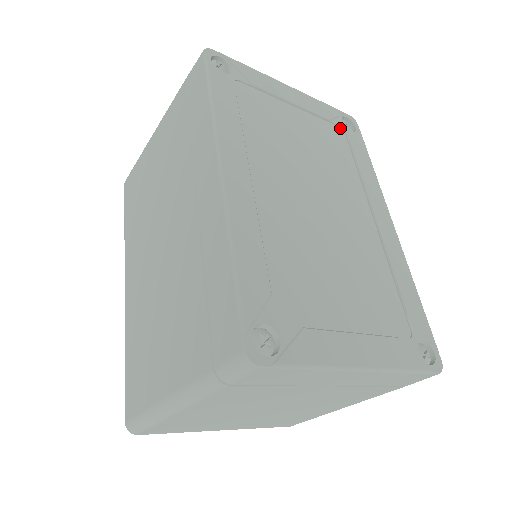
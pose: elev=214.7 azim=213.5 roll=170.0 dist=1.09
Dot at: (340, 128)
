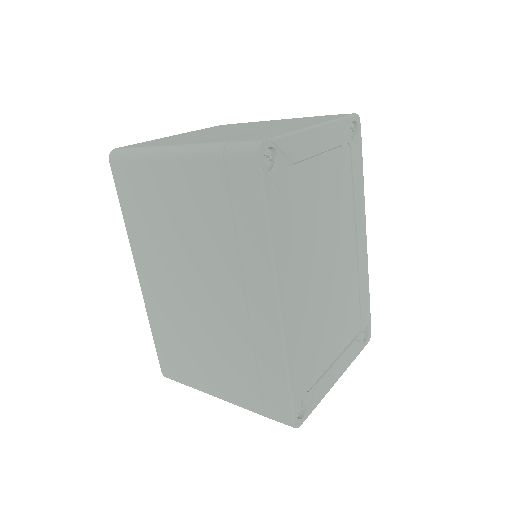
Dot at: (347, 145)
